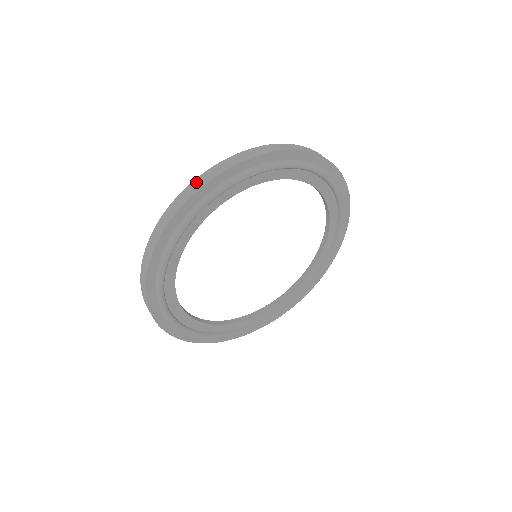
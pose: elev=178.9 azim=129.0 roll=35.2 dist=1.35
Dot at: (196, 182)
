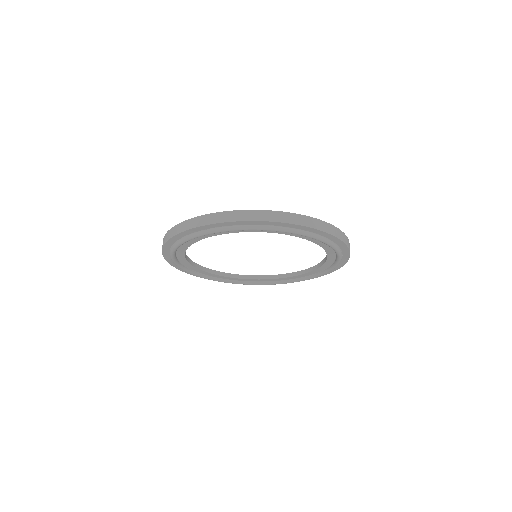
Dot at: (172, 230)
